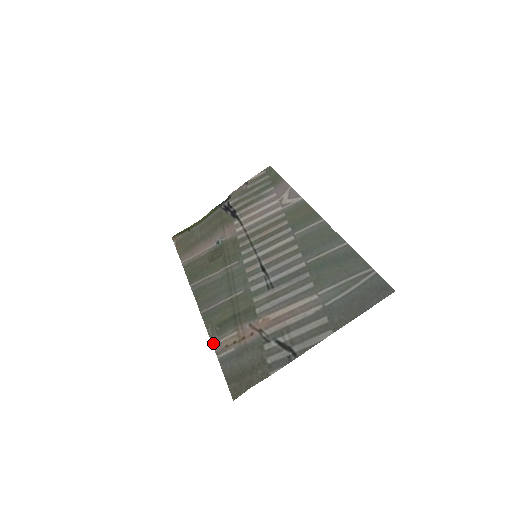
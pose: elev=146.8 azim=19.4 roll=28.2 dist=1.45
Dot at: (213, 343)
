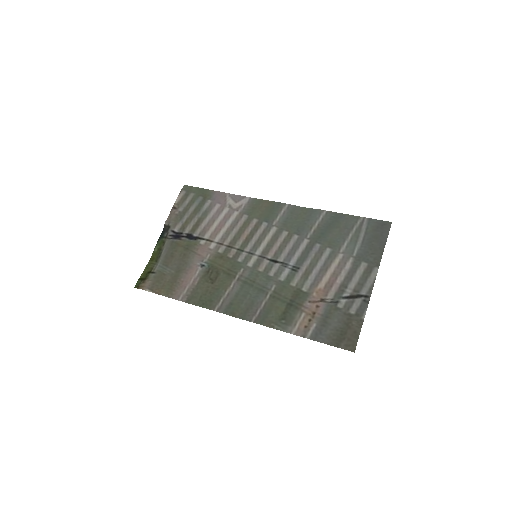
Dot at: (291, 333)
